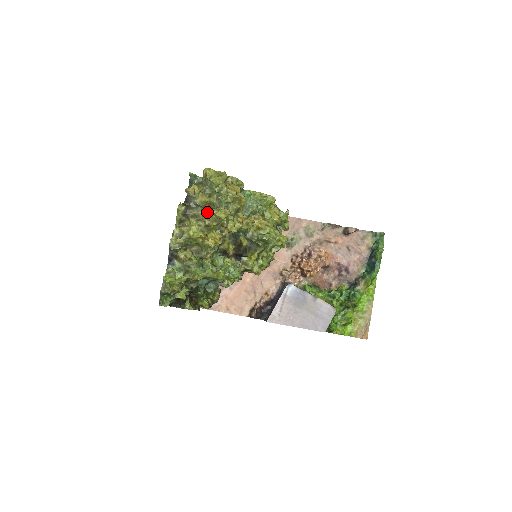
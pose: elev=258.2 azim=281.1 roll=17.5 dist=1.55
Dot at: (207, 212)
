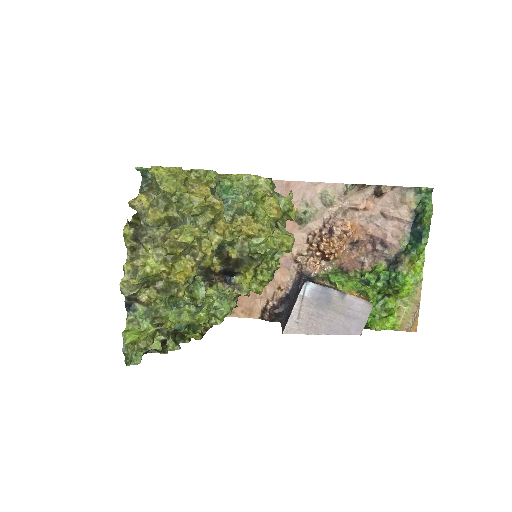
Dot at: occluded
